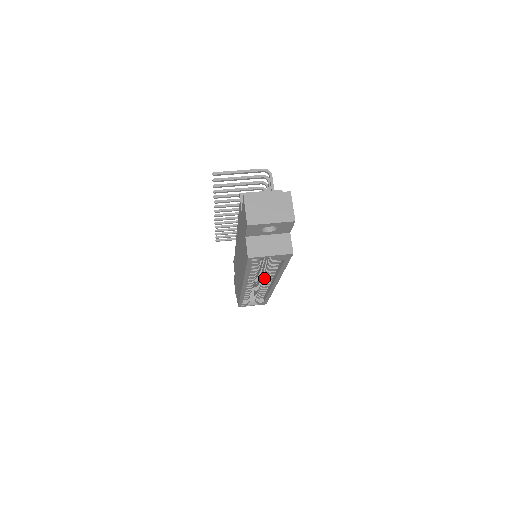
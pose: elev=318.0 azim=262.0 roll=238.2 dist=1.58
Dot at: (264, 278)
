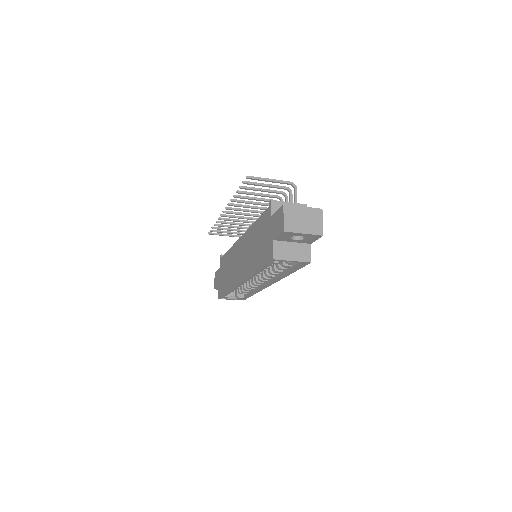
Dot at: (263, 277)
